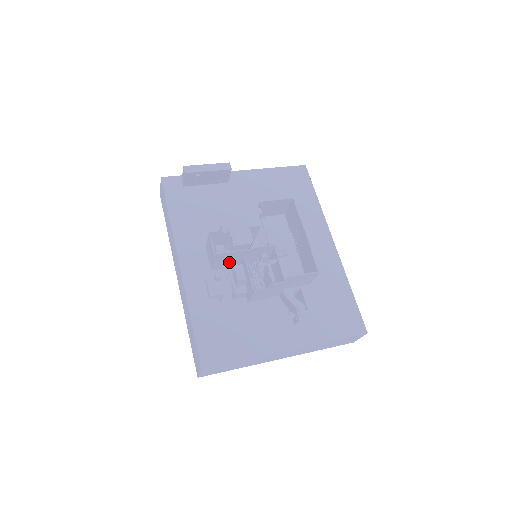
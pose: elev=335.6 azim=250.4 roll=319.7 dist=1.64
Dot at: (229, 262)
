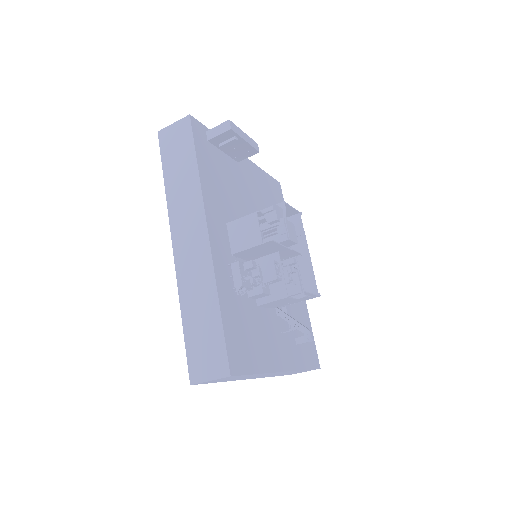
Dot at: (256, 253)
